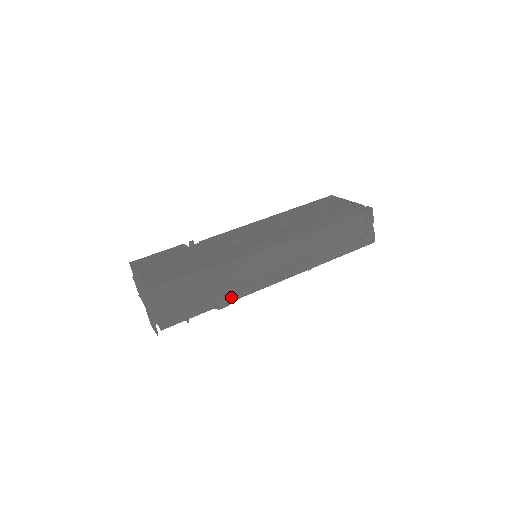
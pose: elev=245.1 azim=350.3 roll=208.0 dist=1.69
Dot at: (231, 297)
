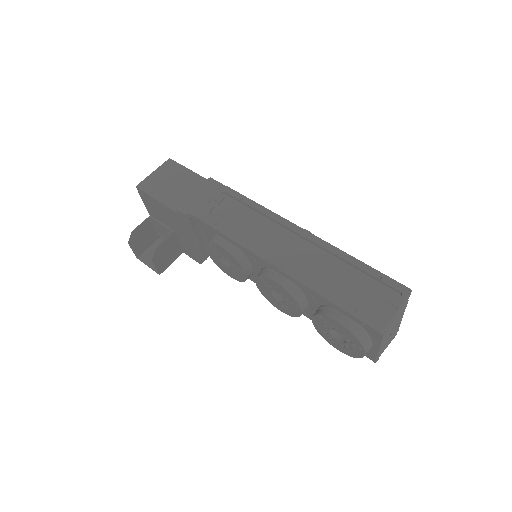
Dot at: (195, 211)
